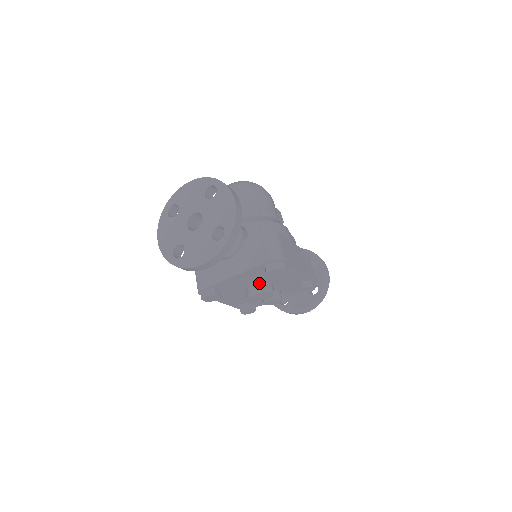
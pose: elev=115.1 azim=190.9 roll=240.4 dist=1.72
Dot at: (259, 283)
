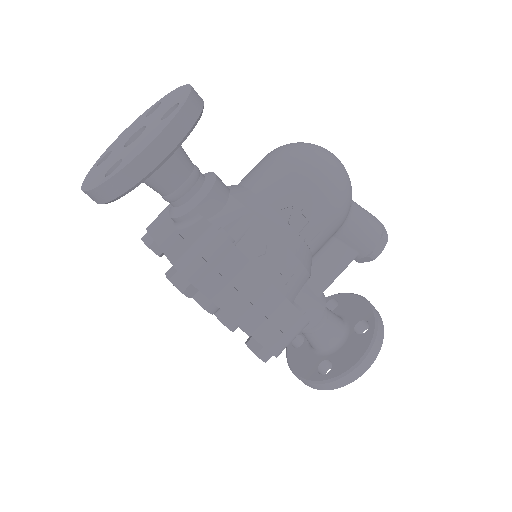
Dot at: occluded
